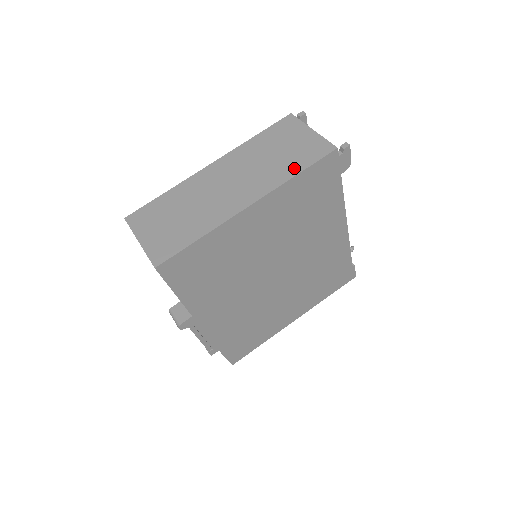
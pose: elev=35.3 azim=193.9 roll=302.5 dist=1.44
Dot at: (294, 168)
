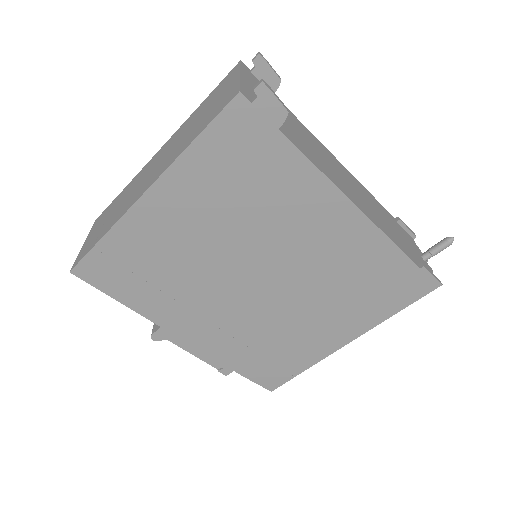
Dot at: (194, 135)
